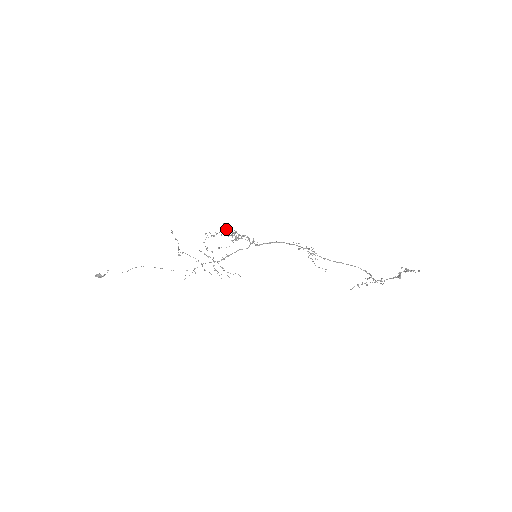
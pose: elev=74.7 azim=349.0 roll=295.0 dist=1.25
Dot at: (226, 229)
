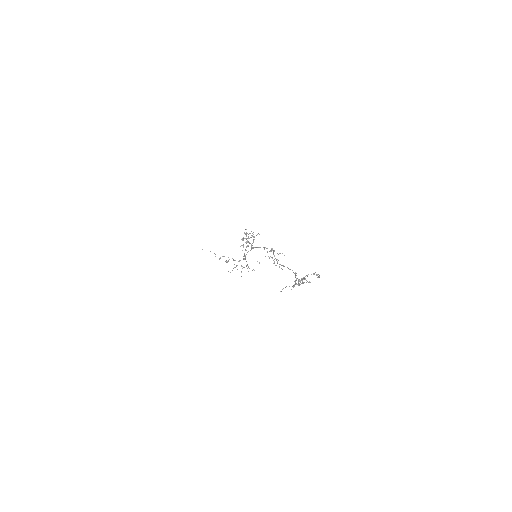
Dot at: occluded
